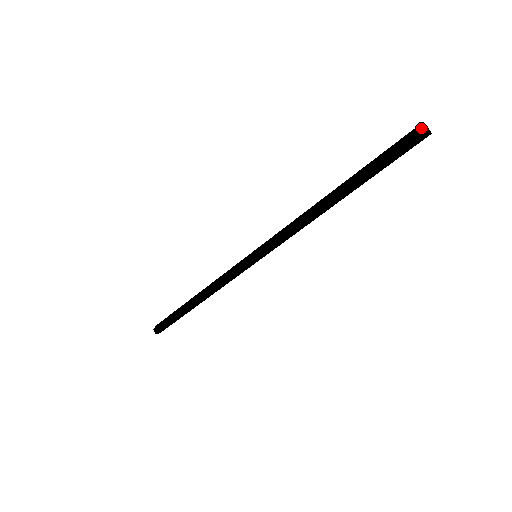
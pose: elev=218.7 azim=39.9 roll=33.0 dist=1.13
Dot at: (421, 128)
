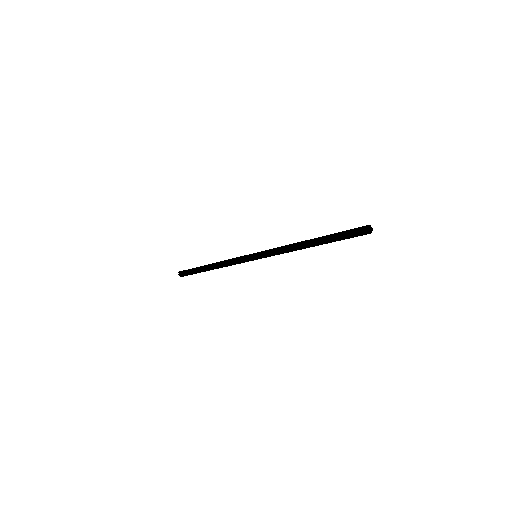
Dot at: (367, 230)
